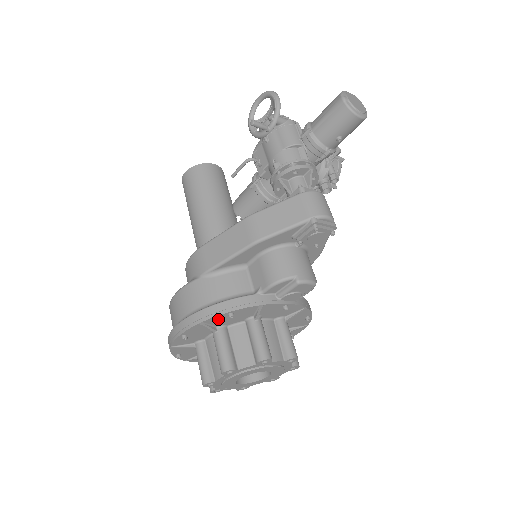
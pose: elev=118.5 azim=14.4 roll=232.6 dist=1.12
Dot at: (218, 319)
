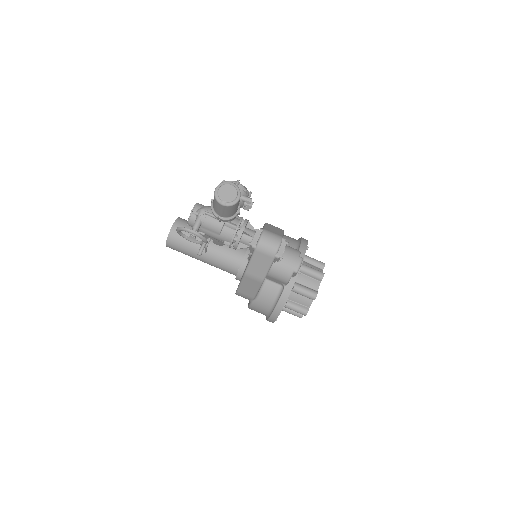
Dot at: occluded
